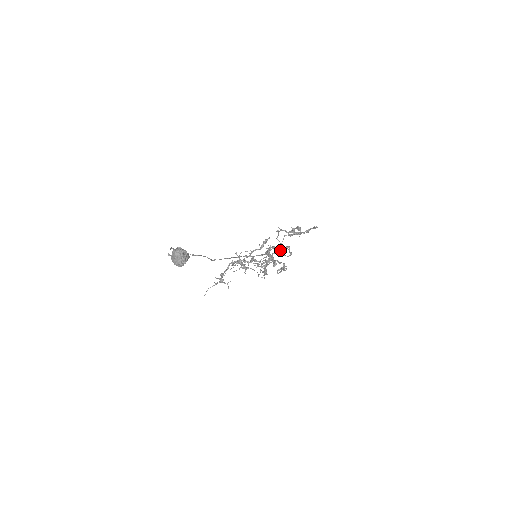
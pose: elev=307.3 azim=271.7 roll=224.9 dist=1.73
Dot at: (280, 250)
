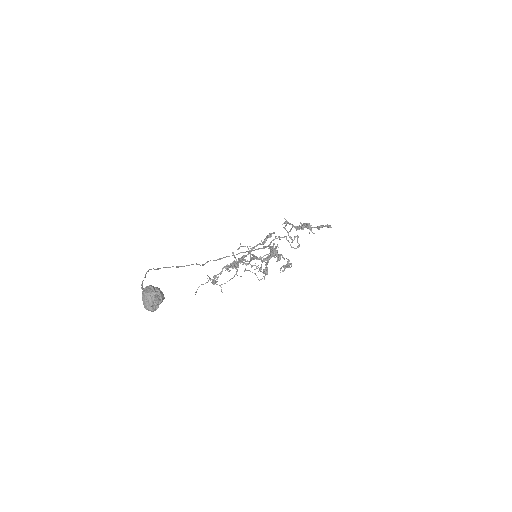
Dot at: (287, 240)
